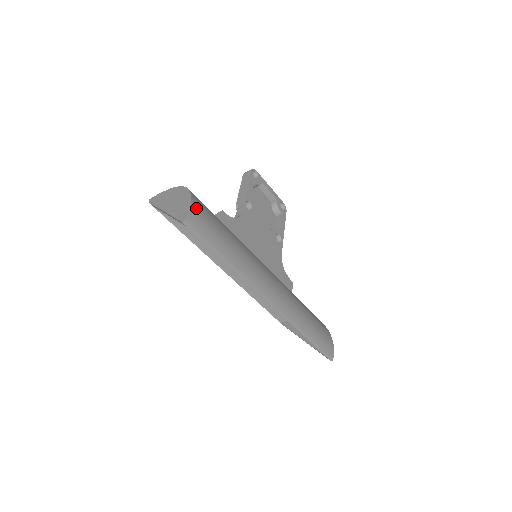
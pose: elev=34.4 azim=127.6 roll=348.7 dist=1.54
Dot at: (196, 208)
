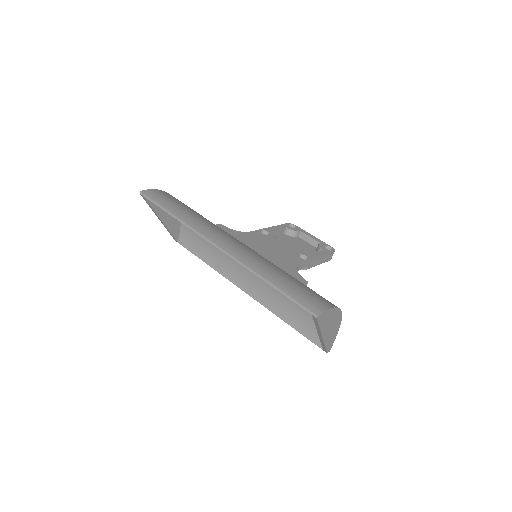
Dot at: (161, 192)
